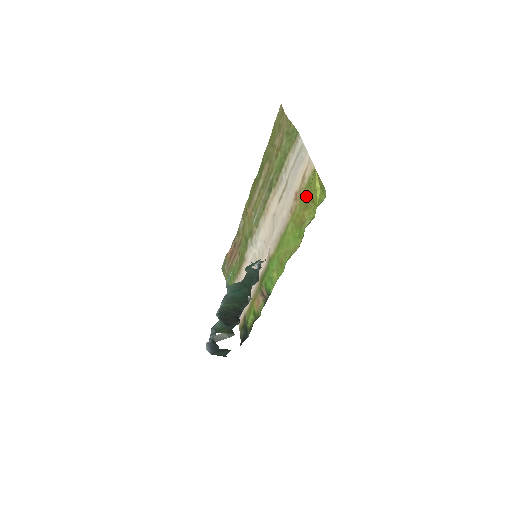
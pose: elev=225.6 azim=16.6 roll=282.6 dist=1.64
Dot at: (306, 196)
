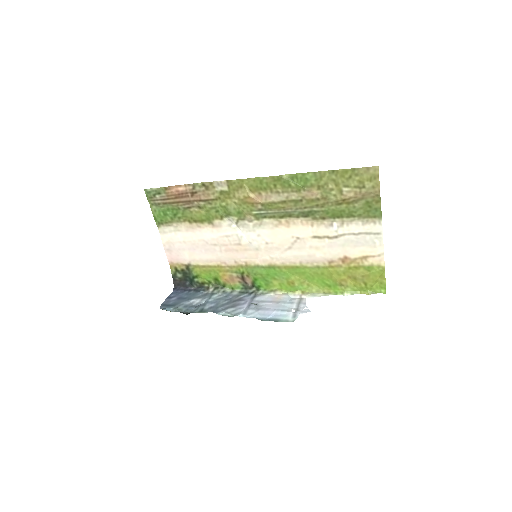
Dot at: (359, 273)
